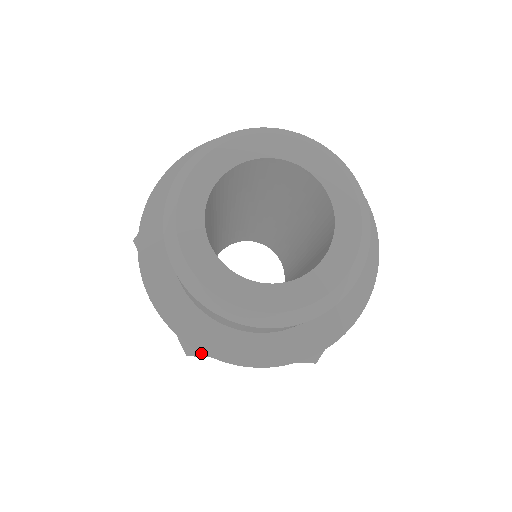
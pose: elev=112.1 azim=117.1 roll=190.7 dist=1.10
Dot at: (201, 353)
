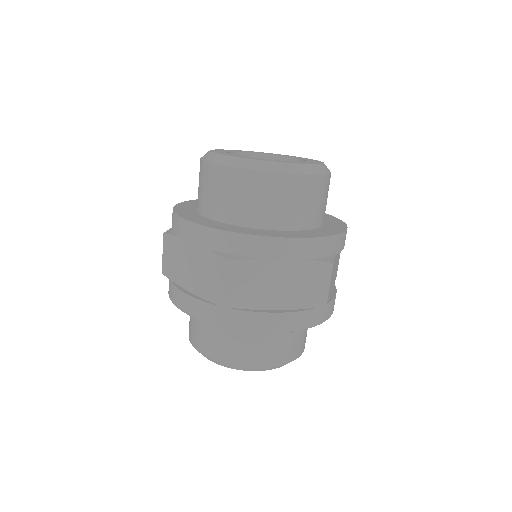
Dot at: (172, 233)
